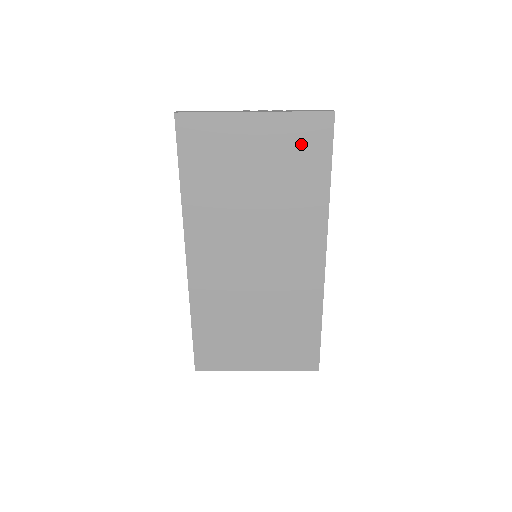
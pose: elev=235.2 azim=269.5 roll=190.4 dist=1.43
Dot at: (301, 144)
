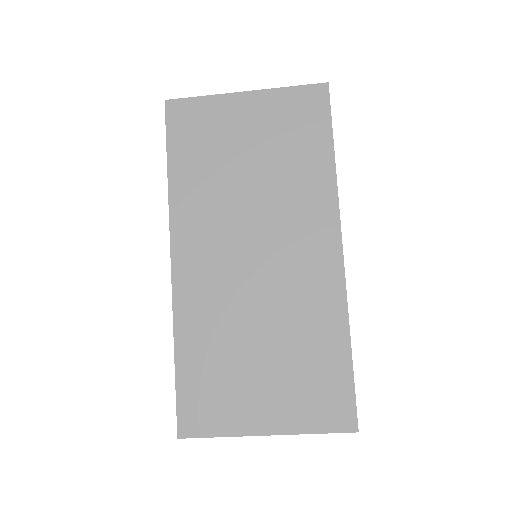
Dot at: (296, 118)
